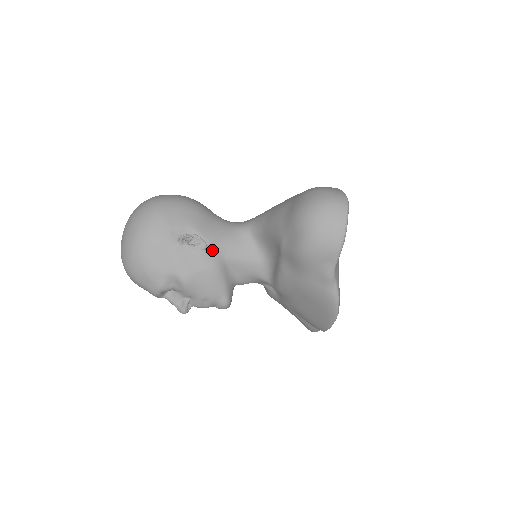
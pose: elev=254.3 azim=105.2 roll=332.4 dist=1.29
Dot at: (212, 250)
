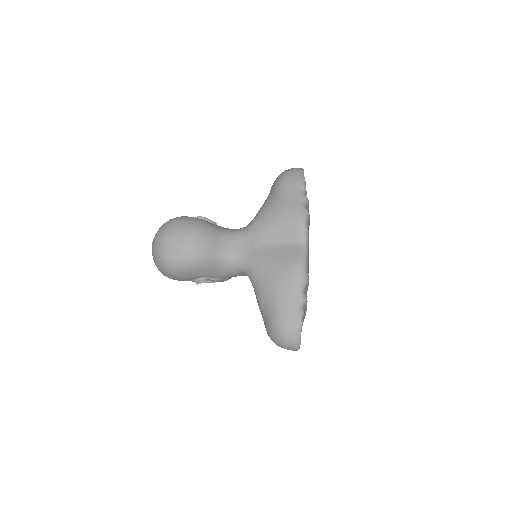
Dot at: (220, 279)
